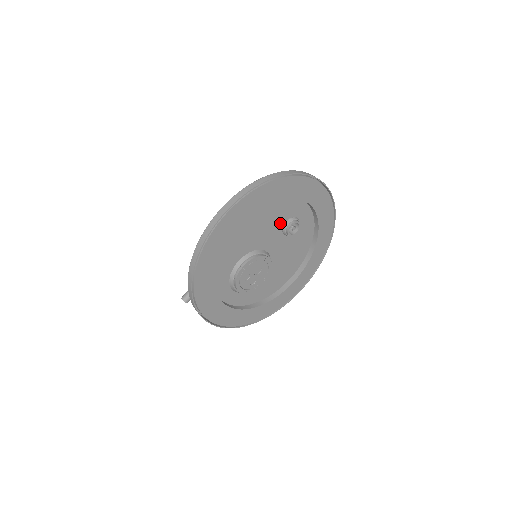
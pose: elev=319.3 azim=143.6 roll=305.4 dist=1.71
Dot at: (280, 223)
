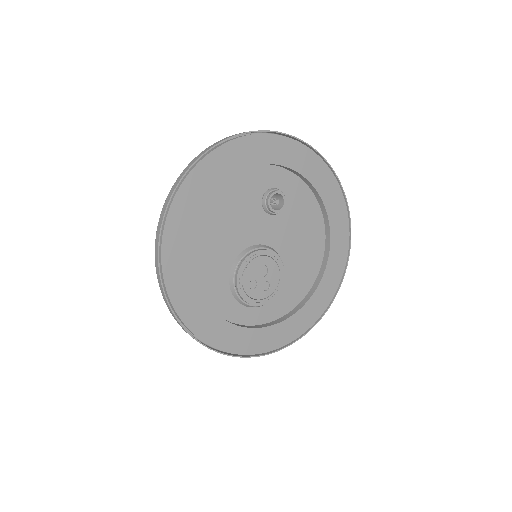
Dot at: (255, 205)
